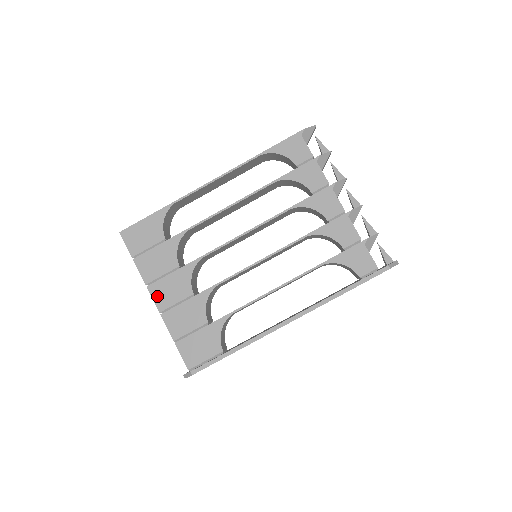
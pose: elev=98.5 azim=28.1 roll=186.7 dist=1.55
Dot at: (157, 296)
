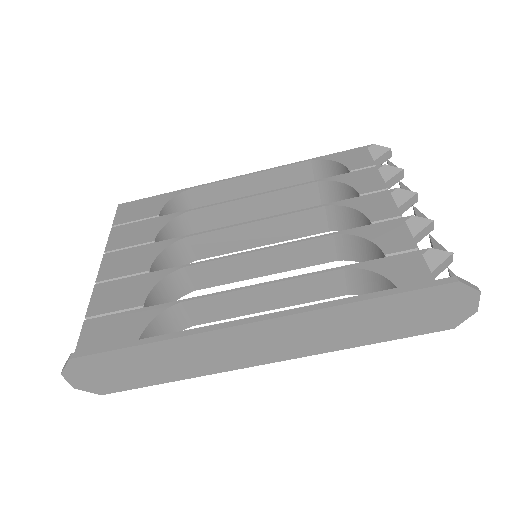
Dot at: (107, 265)
